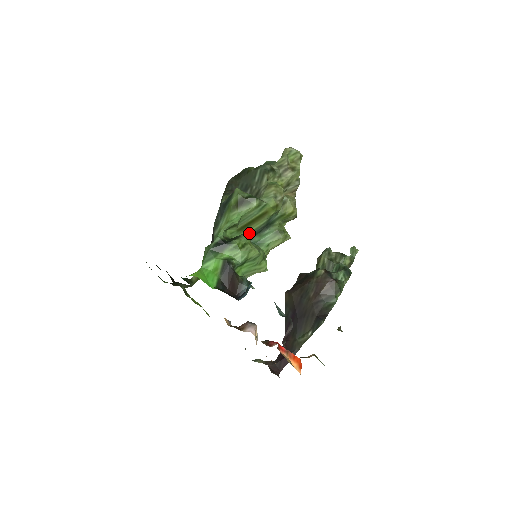
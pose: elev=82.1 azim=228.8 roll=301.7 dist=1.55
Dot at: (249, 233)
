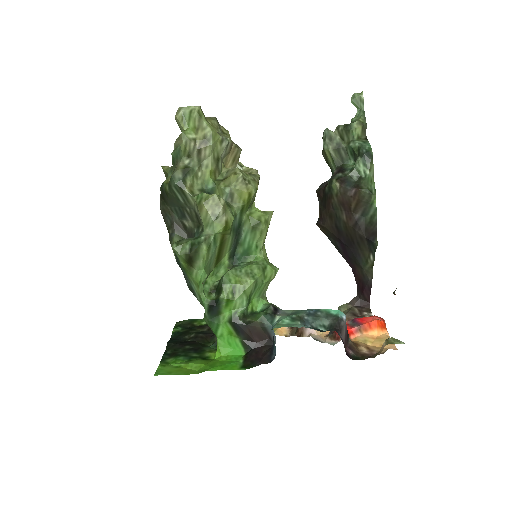
Dot at: (228, 254)
